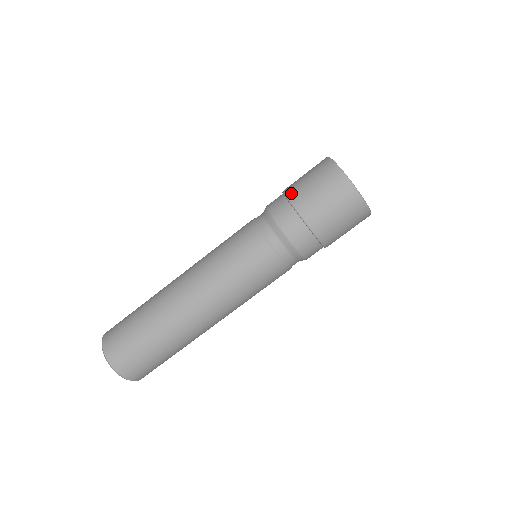
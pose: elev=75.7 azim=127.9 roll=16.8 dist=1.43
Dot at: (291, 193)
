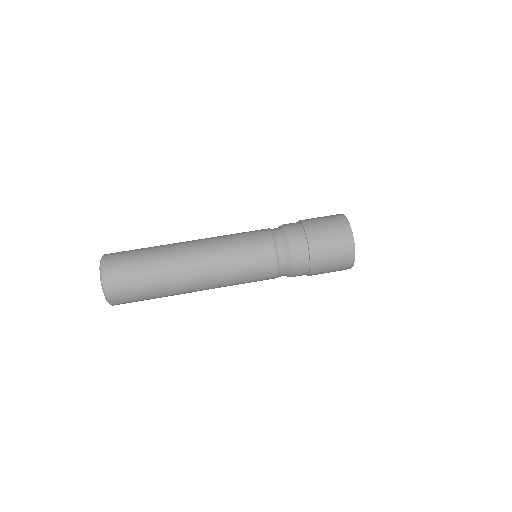
Dot at: occluded
